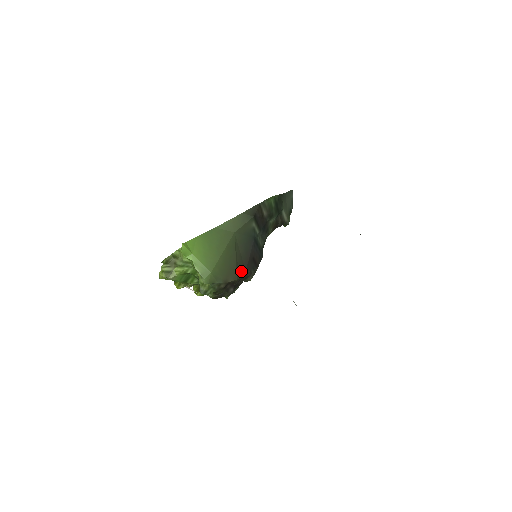
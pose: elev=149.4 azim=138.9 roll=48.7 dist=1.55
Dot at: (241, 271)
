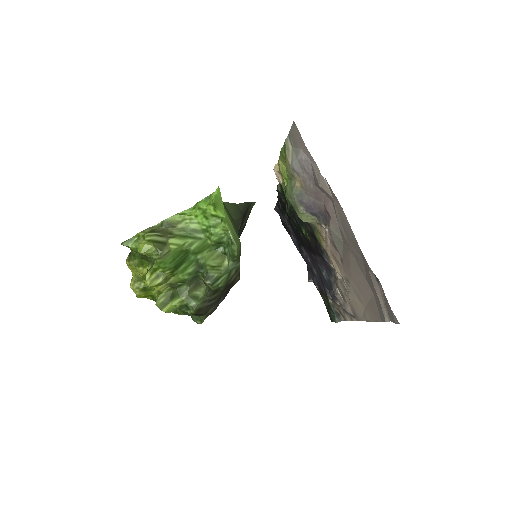
Dot at: occluded
